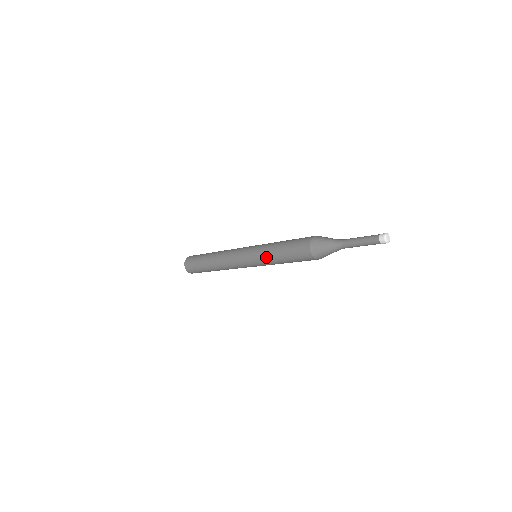
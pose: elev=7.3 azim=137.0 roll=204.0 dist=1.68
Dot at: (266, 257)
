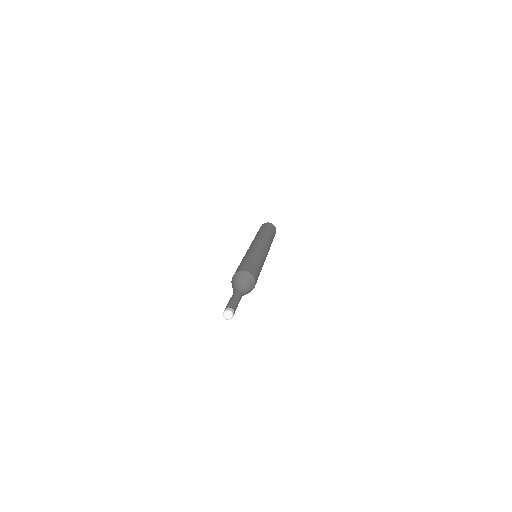
Dot at: occluded
